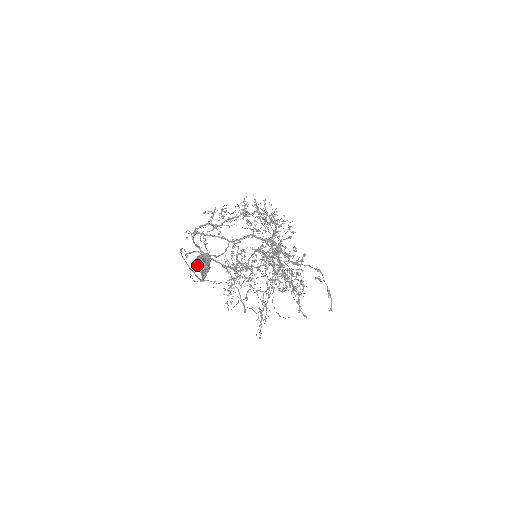
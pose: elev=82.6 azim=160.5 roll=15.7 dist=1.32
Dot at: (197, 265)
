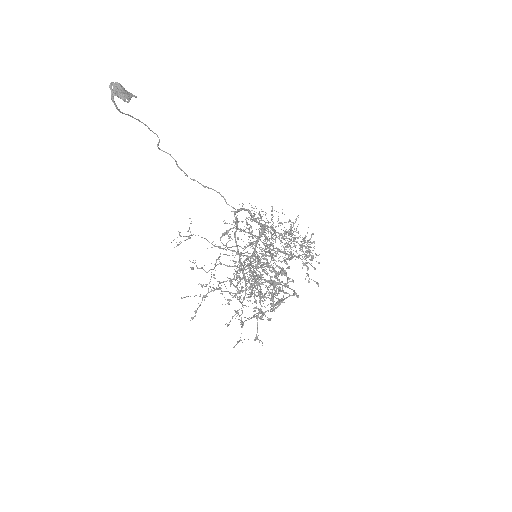
Dot at: (118, 89)
